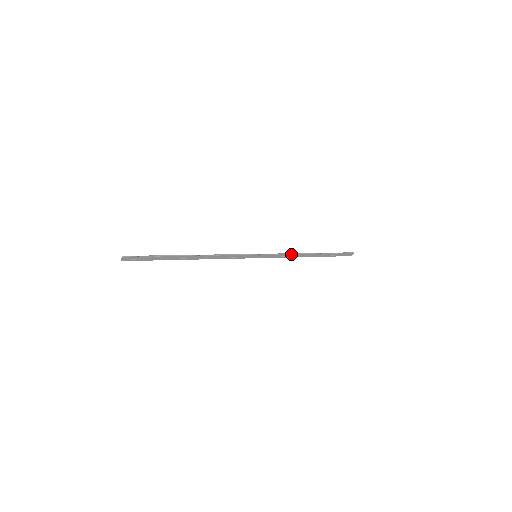
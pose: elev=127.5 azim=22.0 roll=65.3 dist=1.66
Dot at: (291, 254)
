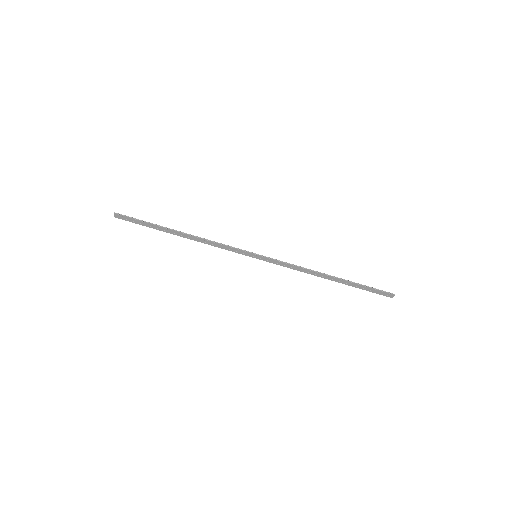
Dot at: (301, 267)
